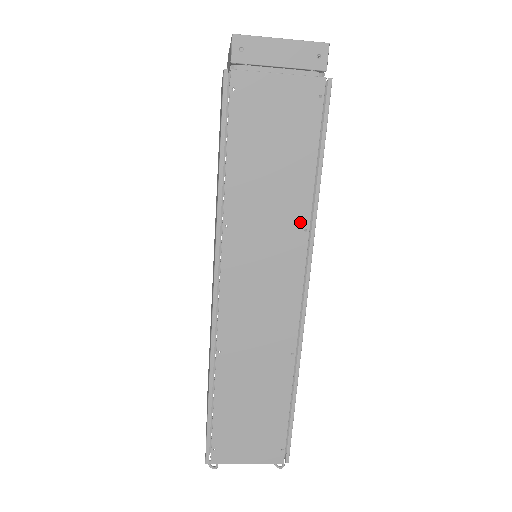
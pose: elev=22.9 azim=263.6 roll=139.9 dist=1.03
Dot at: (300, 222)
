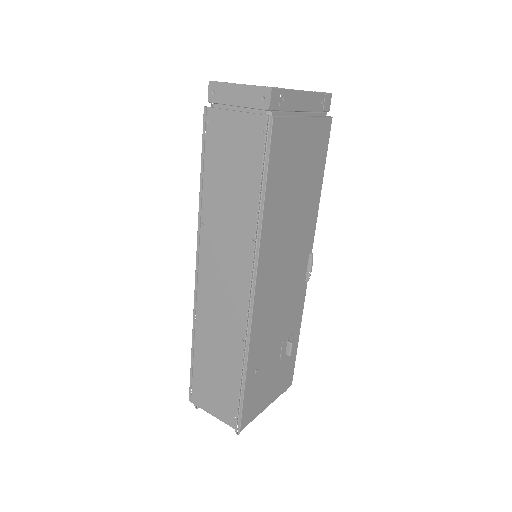
Dot at: (249, 232)
